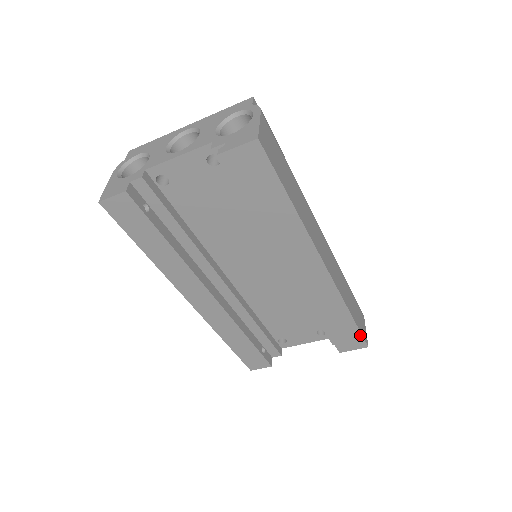
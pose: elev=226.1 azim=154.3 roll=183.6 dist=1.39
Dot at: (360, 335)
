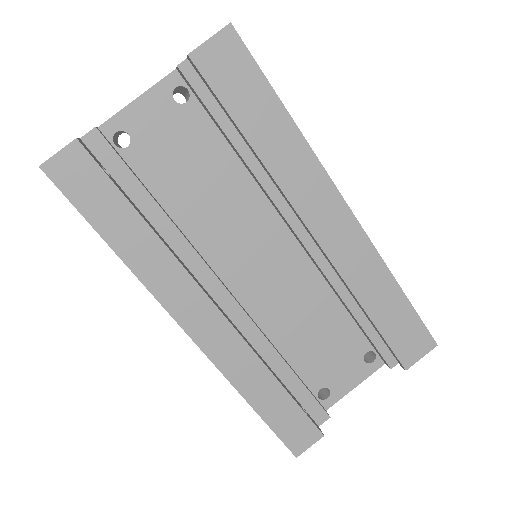
Dot at: (421, 324)
